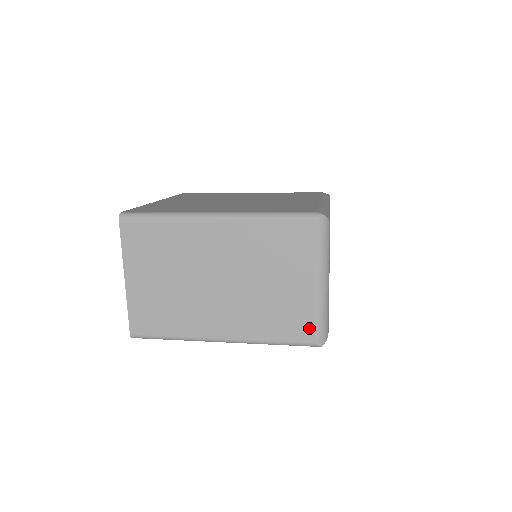
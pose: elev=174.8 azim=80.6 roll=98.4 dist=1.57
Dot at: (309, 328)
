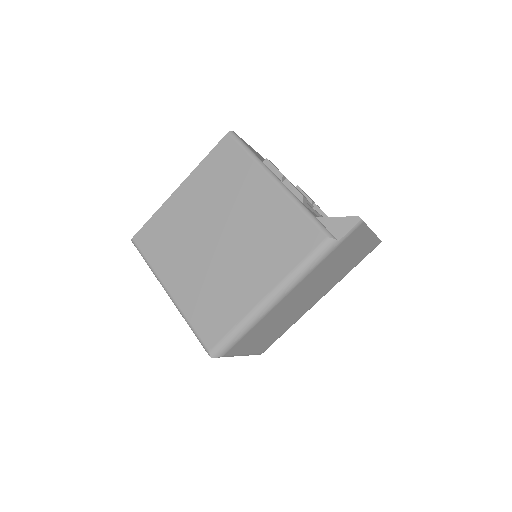
Dot at: occluded
